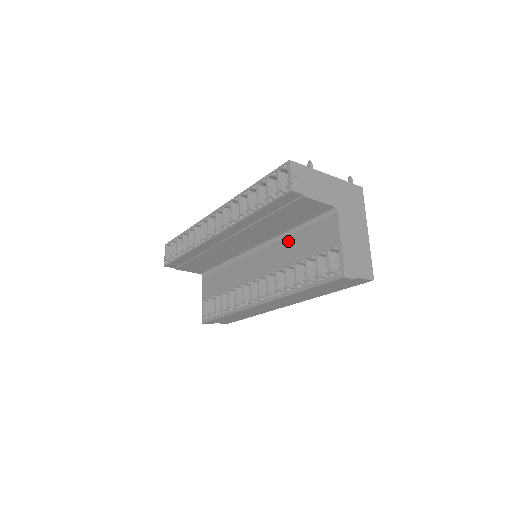
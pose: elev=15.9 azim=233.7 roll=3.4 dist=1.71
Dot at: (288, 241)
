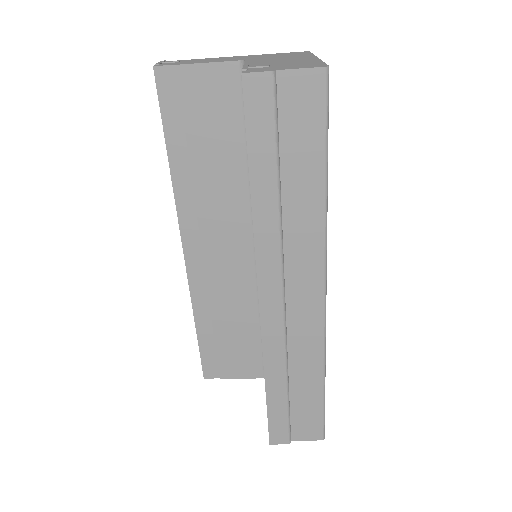
Dot at: occluded
